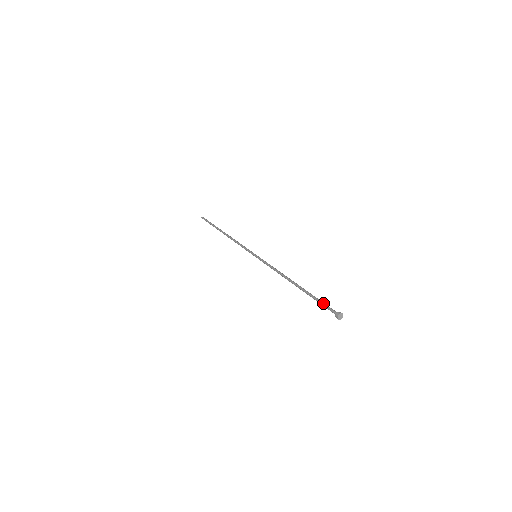
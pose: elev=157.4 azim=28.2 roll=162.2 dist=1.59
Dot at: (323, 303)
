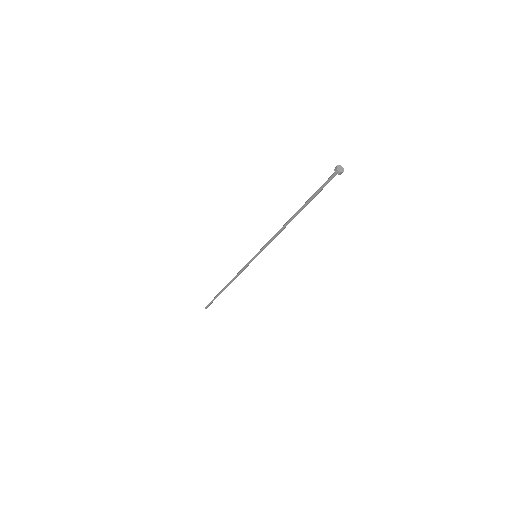
Dot at: occluded
